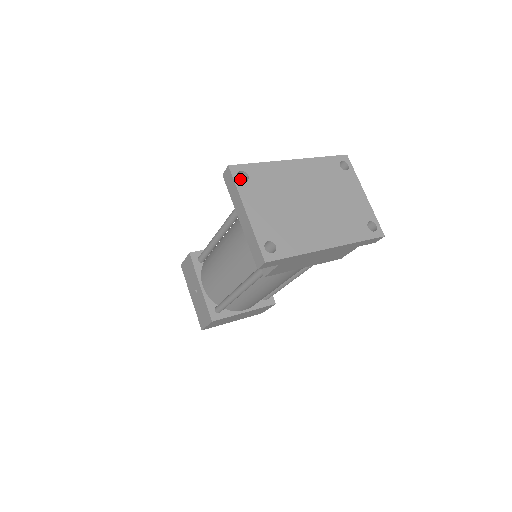
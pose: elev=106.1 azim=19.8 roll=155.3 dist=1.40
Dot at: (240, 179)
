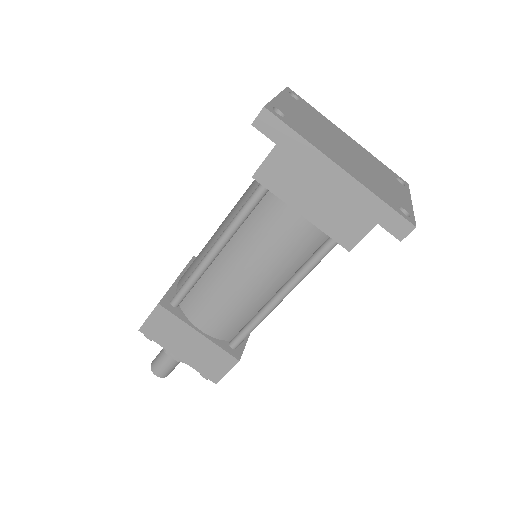
Dot at: occluded
